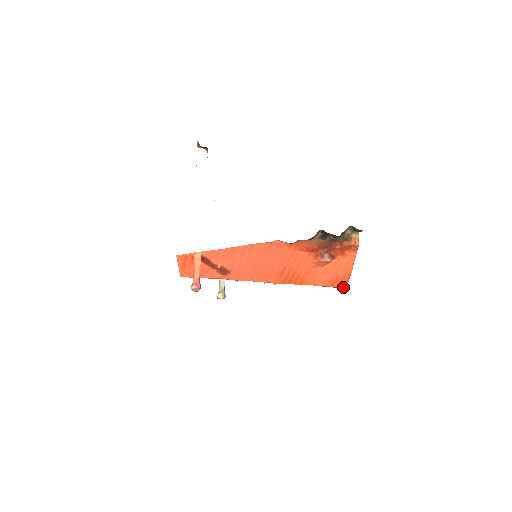
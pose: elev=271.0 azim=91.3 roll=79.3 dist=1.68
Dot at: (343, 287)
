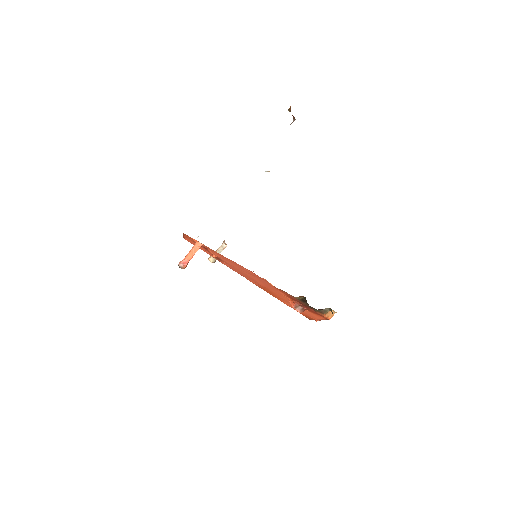
Dot at: (308, 318)
